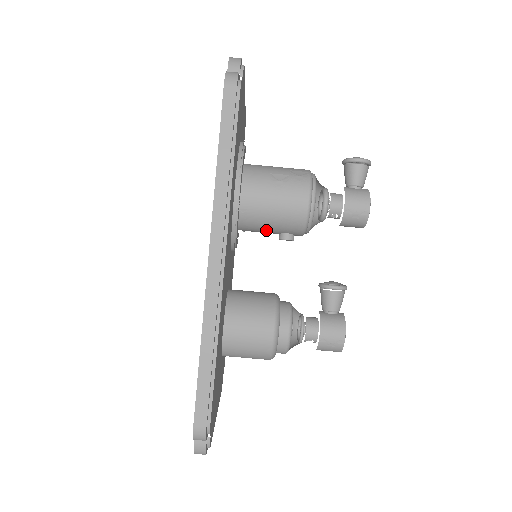
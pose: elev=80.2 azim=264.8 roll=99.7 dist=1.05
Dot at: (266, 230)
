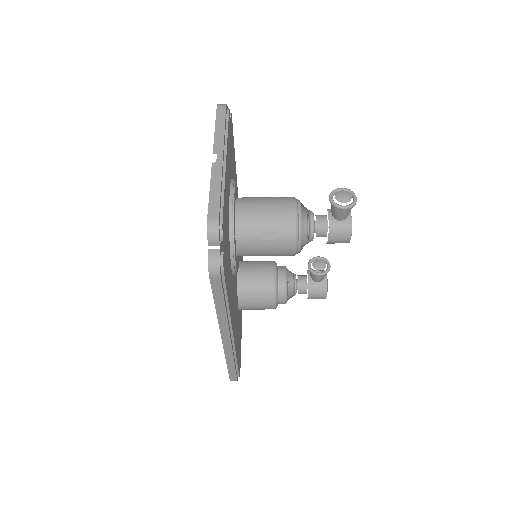
Dot at: occluded
